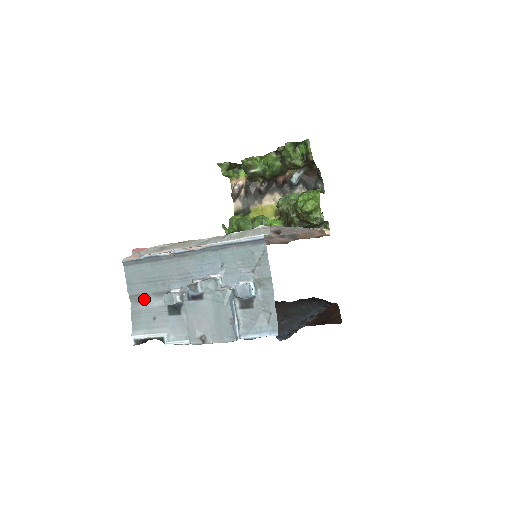
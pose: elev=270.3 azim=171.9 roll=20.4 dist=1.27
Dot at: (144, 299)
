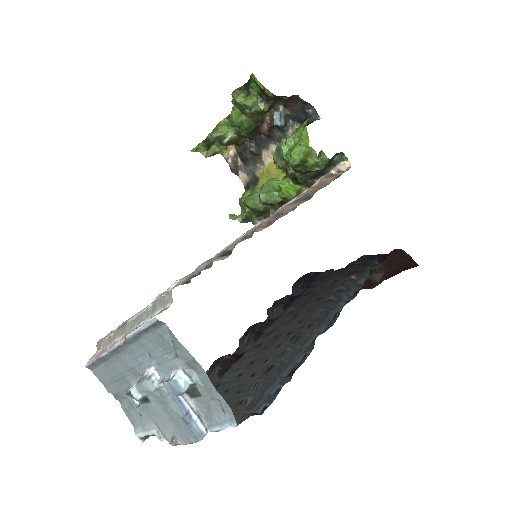
Dot at: (123, 397)
